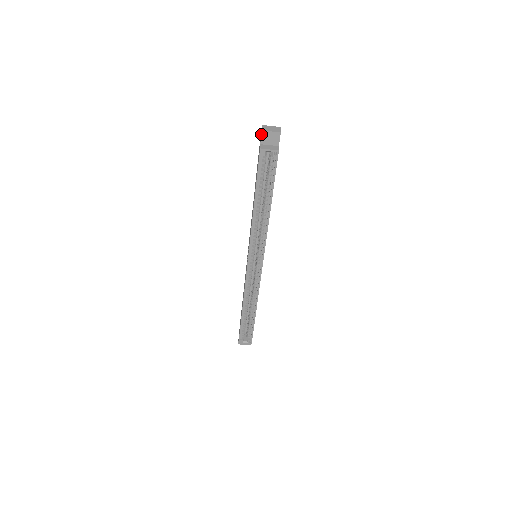
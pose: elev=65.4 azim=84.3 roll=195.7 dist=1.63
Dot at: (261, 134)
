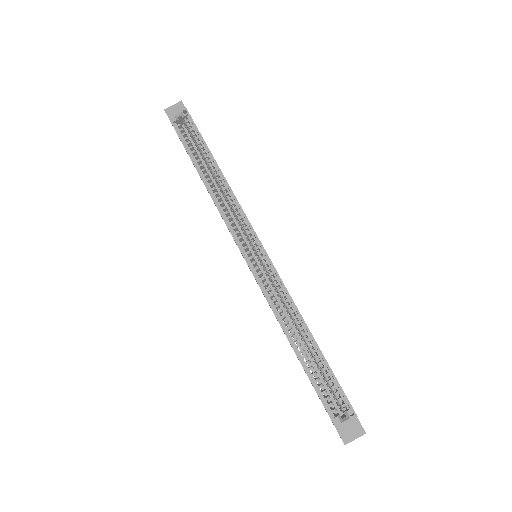
Dot at: occluded
